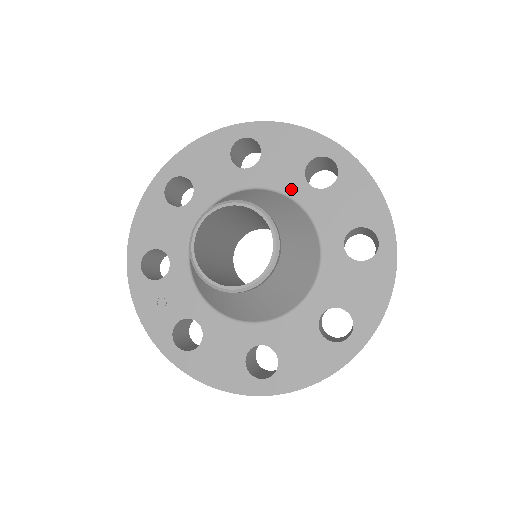
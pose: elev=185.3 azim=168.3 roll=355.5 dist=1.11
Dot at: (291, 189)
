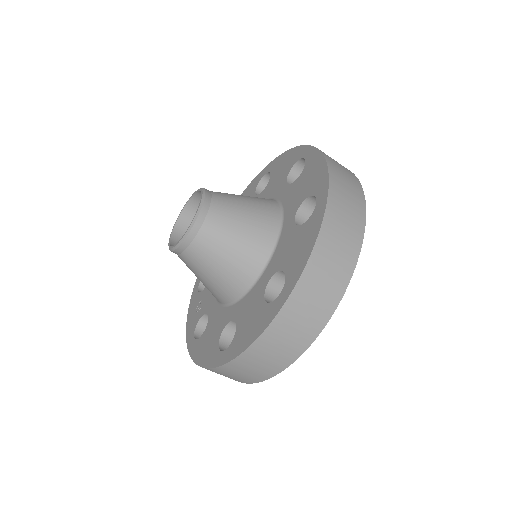
Dot at: (277, 193)
